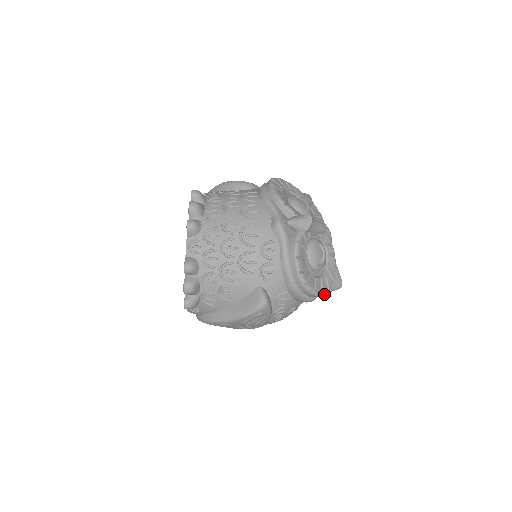
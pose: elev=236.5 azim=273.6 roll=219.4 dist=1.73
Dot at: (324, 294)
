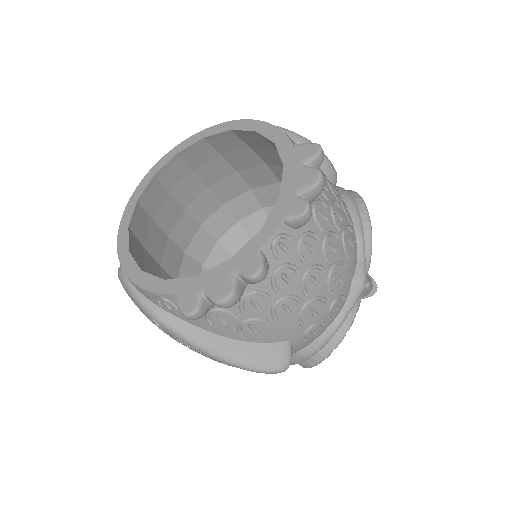
Dot at: occluded
